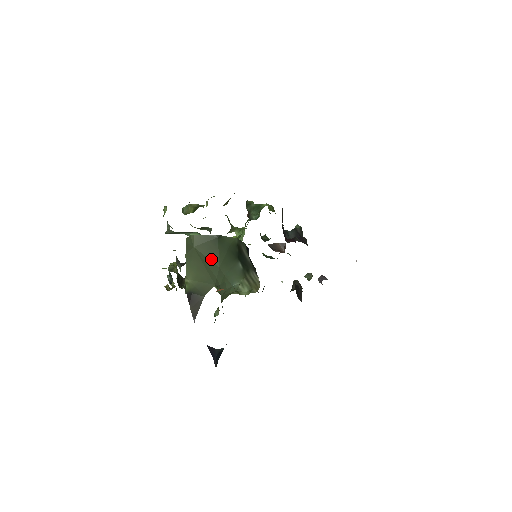
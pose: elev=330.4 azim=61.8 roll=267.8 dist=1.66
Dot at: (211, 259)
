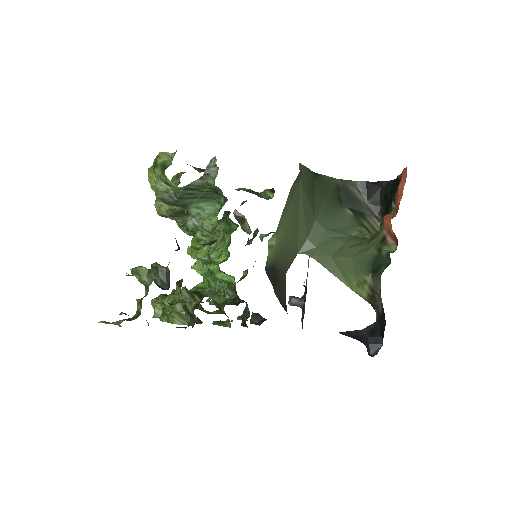
Dot at: (310, 204)
